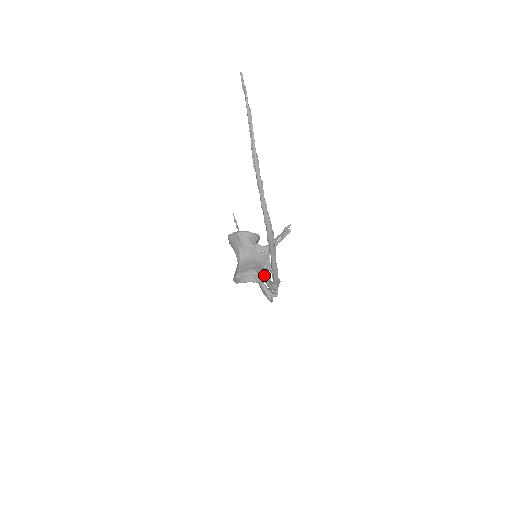
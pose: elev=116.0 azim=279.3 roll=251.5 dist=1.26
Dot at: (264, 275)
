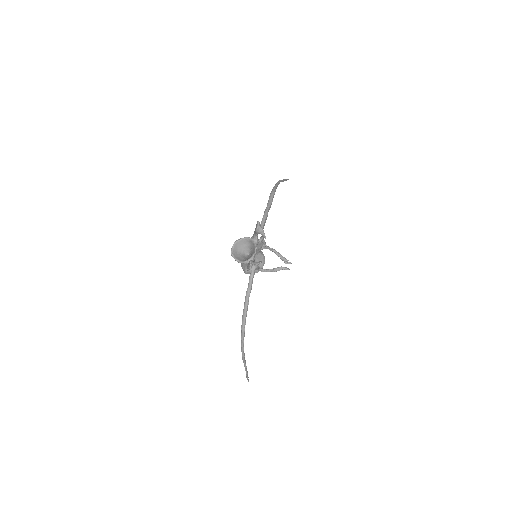
Dot at: occluded
